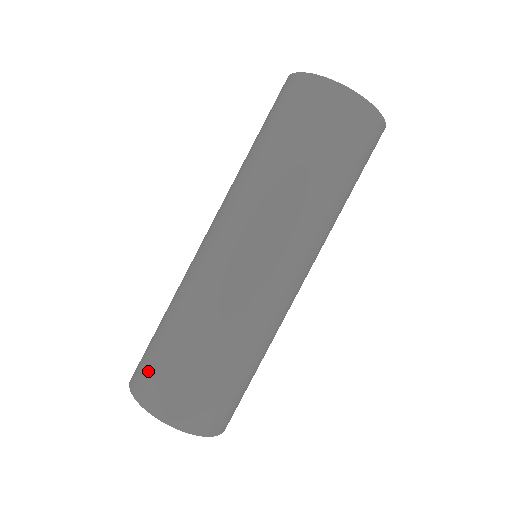
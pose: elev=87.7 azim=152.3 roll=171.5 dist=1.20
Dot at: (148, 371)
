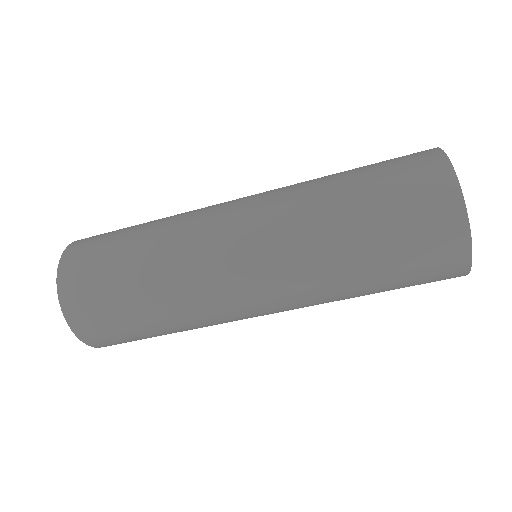
Dot at: (85, 267)
